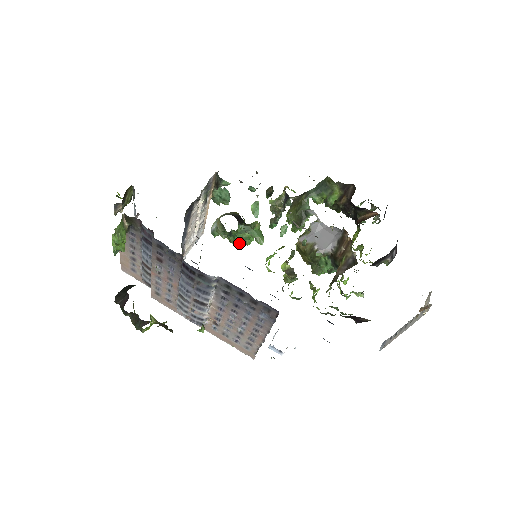
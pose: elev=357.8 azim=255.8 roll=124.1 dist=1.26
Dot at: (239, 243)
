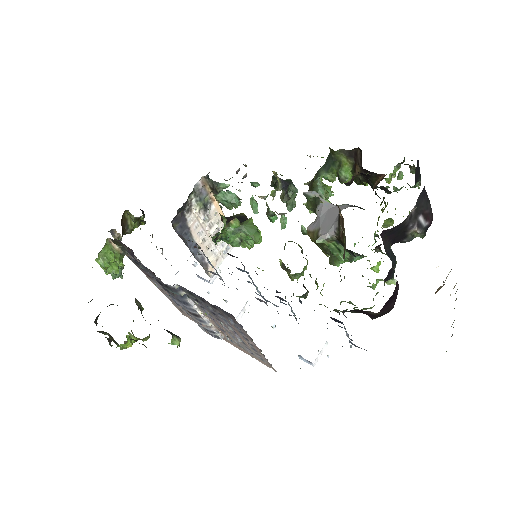
Dot at: (246, 245)
